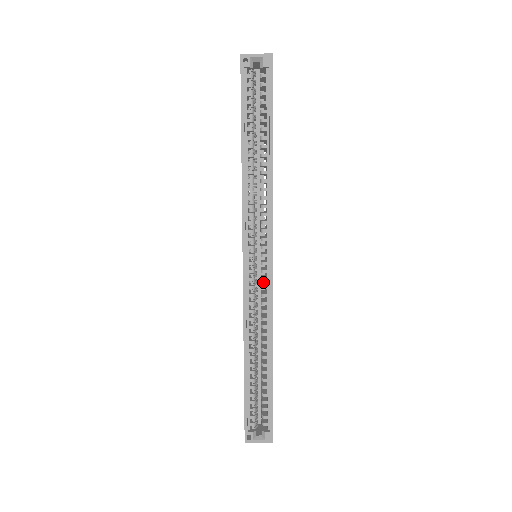
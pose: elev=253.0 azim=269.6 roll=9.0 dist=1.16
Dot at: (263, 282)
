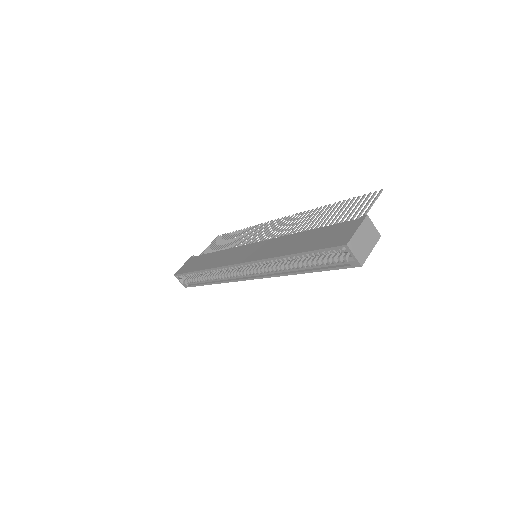
Dot at: occluded
